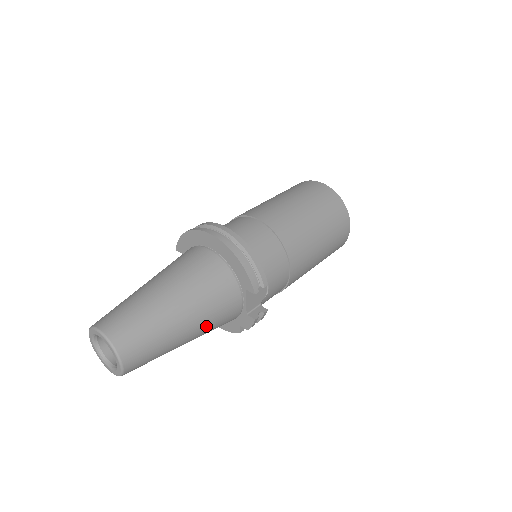
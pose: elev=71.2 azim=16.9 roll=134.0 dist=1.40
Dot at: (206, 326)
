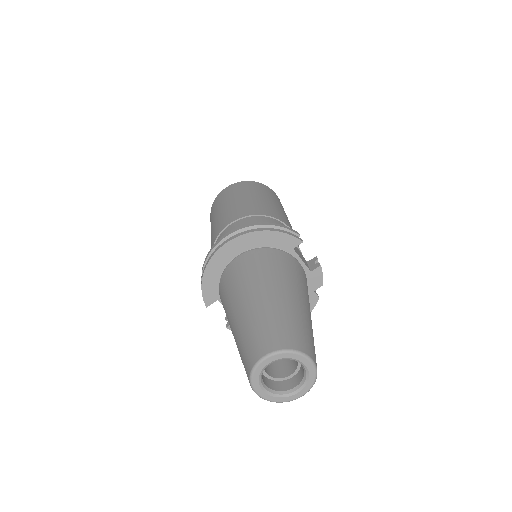
Dot at: (306, 295)
